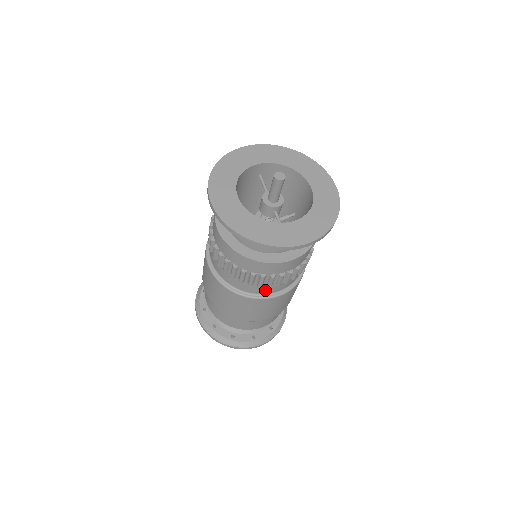
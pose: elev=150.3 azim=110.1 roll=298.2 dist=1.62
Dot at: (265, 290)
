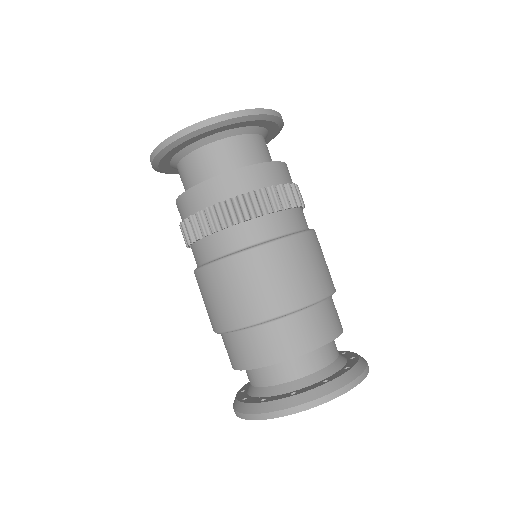
Dot at: (291, 223)
